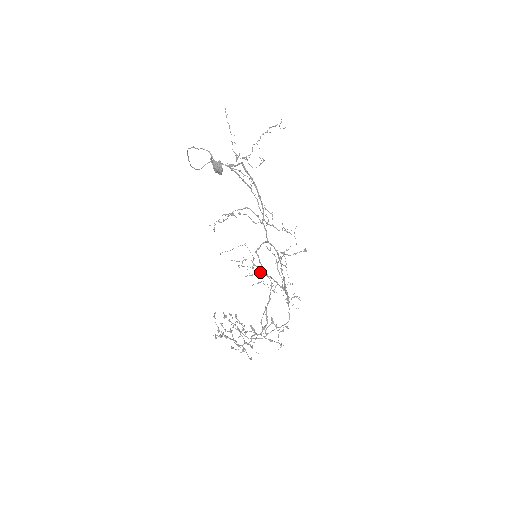
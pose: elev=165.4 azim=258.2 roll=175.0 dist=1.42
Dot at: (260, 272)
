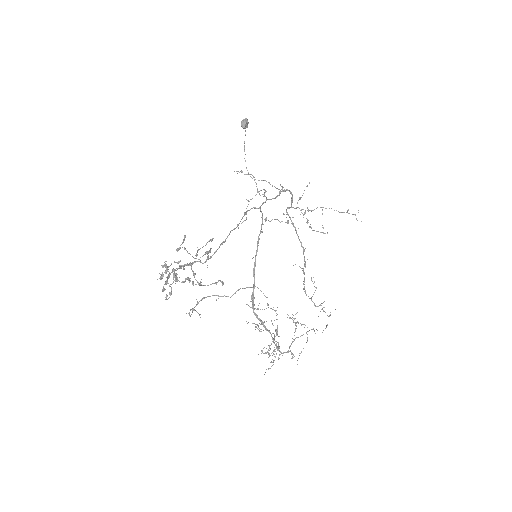
Dot at: (274, 347)
